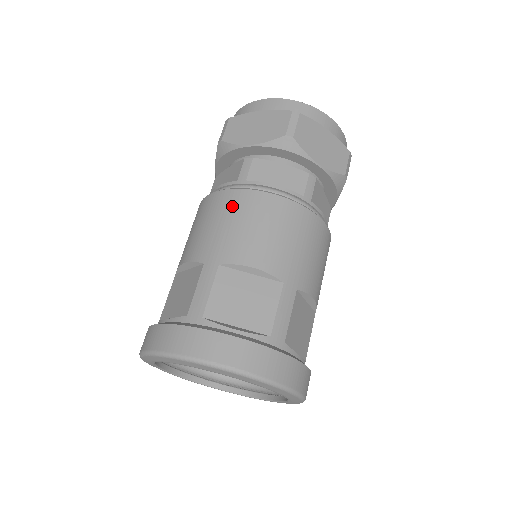
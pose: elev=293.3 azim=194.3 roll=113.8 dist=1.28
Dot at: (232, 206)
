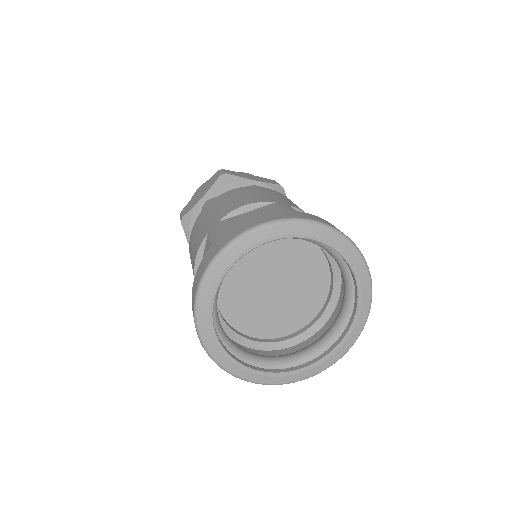
Dot at: (271, 191)
